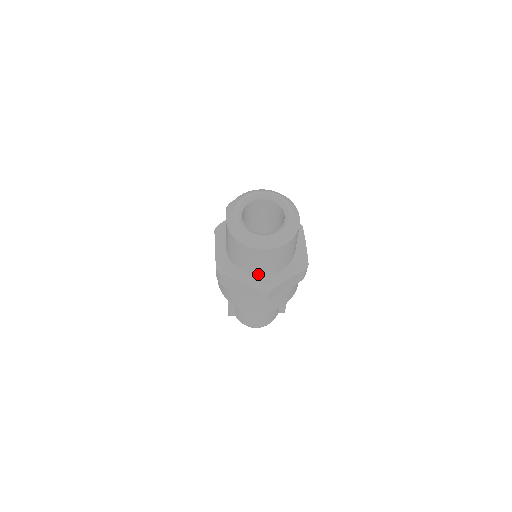
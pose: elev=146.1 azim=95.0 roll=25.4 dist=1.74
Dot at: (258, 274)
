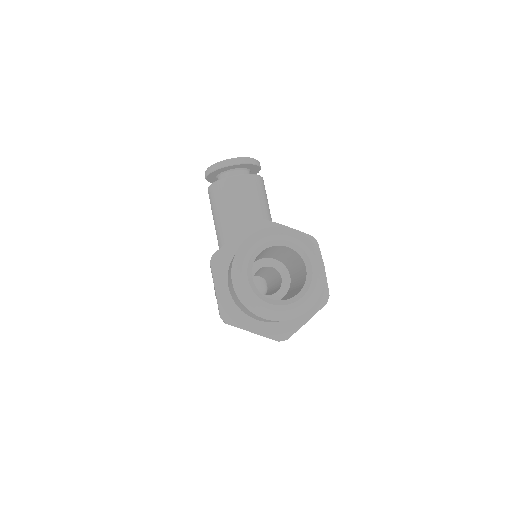
Dot at: (273, 322)
